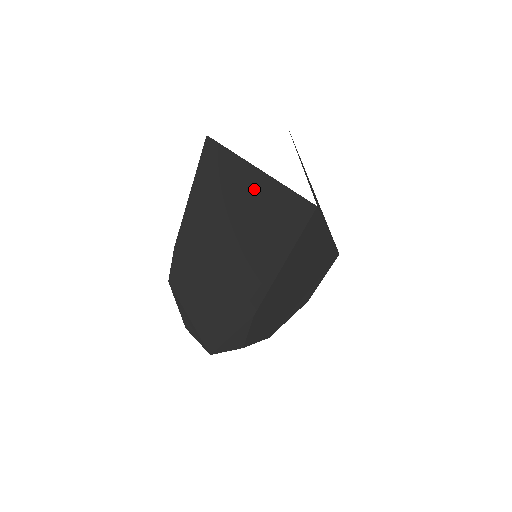
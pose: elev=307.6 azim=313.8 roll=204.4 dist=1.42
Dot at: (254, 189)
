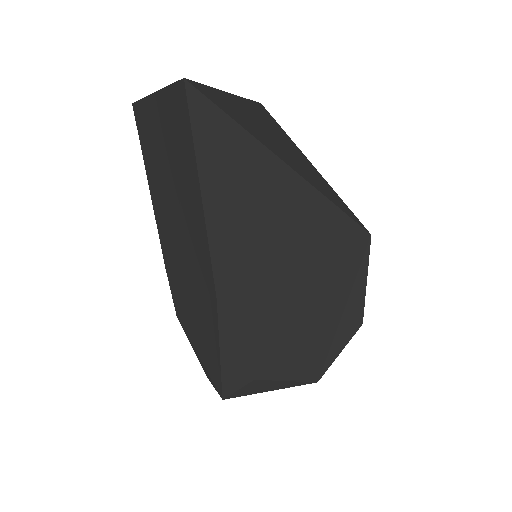
Dot at: (160, 121)
